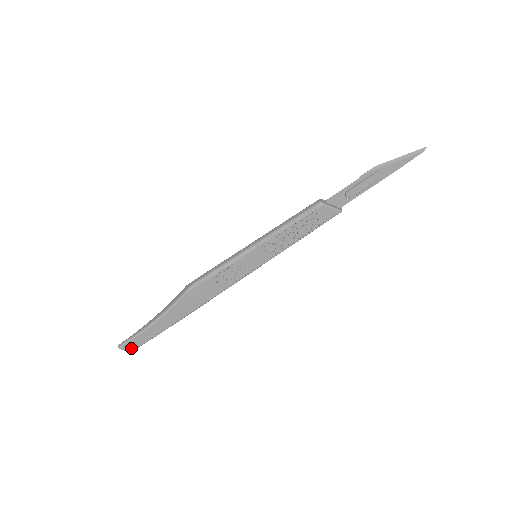
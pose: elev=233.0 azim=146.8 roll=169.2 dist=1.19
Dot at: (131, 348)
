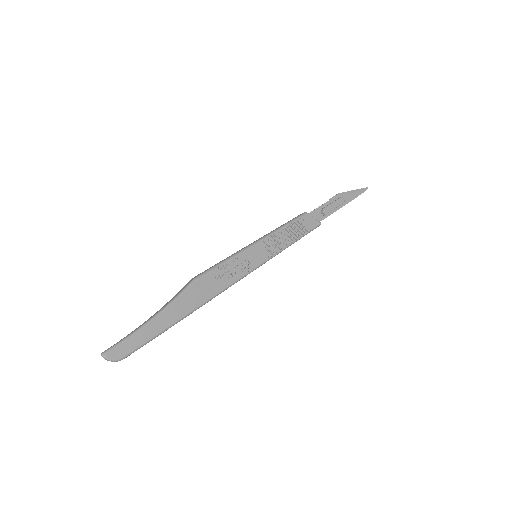
Dot at: (118, 356)
